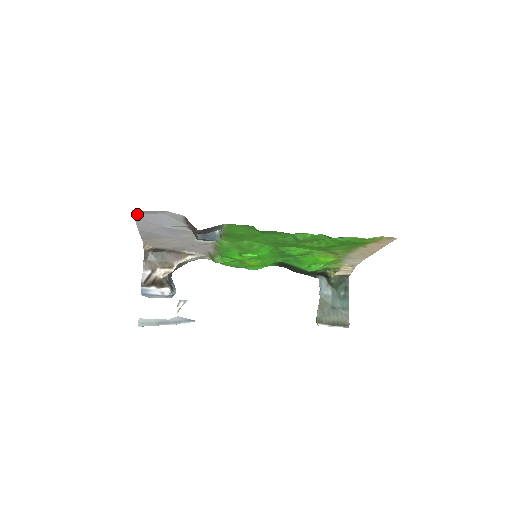
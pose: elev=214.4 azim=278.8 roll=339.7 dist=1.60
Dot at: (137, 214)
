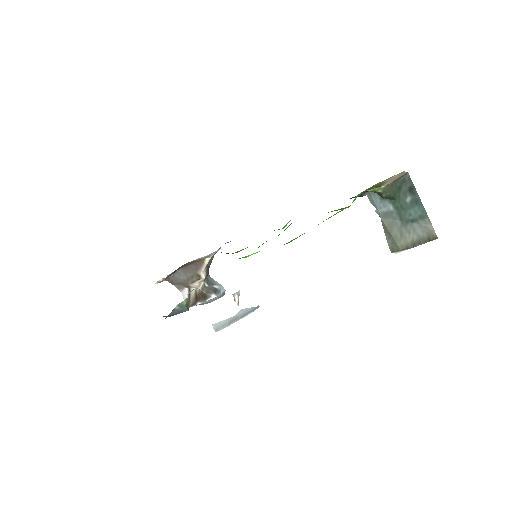
Dot at: occluded
